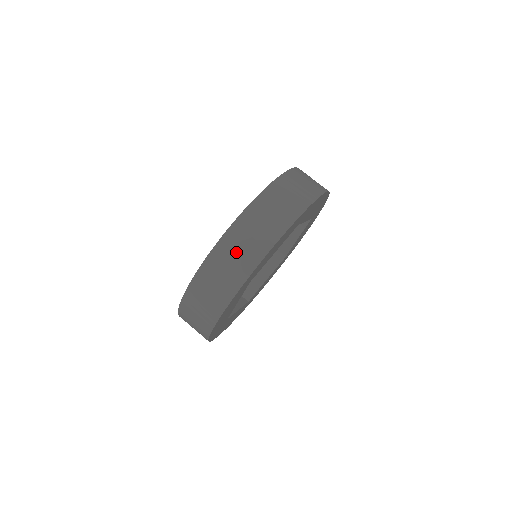
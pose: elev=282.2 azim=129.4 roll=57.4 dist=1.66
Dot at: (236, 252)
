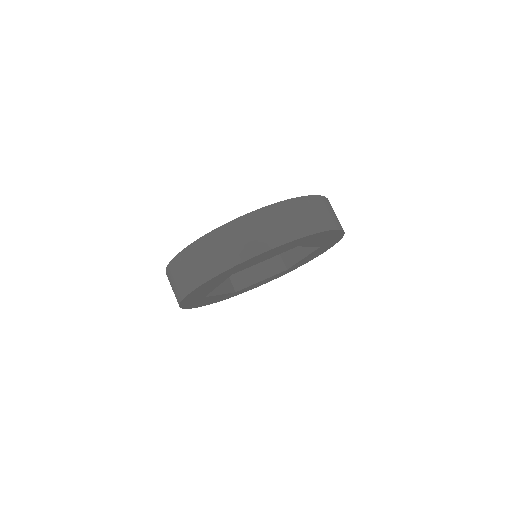
Dot at: (228, 243)
